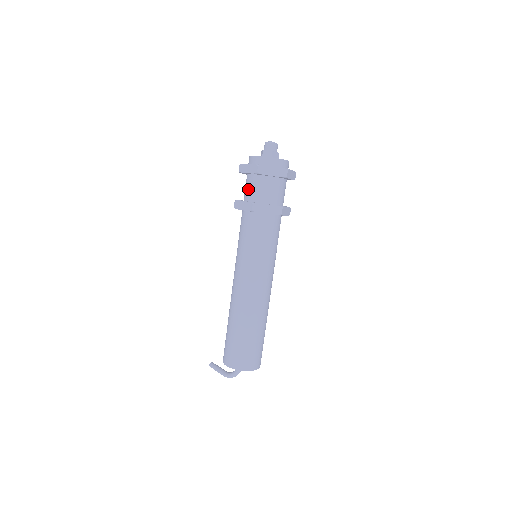
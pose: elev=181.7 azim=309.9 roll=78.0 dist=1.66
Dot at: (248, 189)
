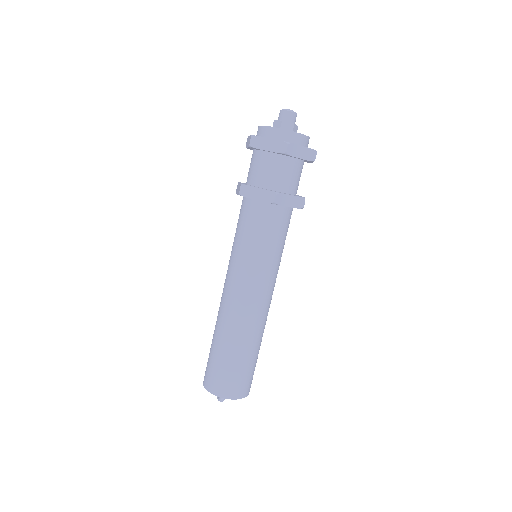
Dot at: (249, 168)
